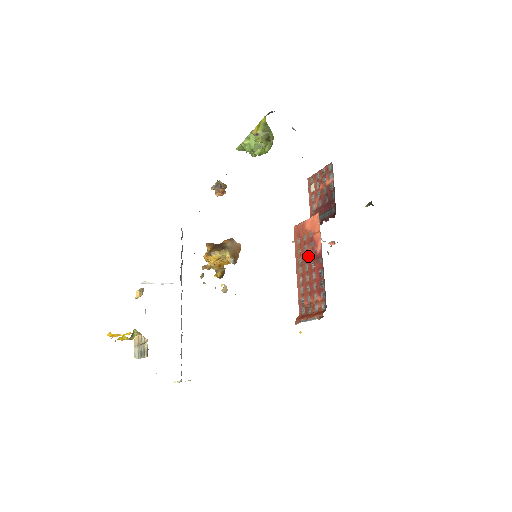
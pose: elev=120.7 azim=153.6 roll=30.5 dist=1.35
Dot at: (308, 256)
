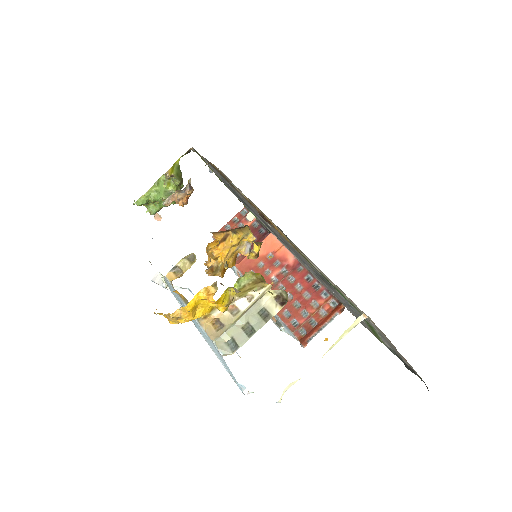
Dot at: (278, 275)
